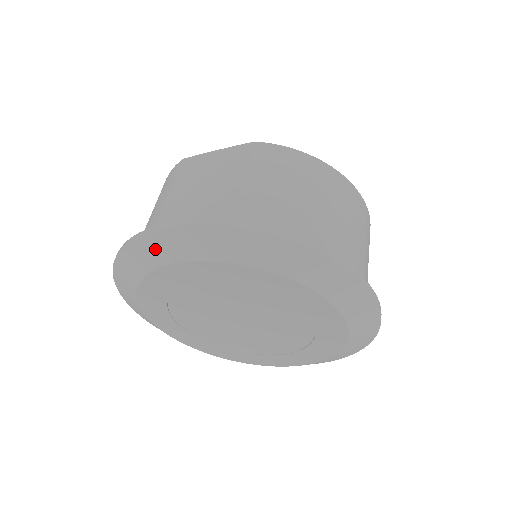
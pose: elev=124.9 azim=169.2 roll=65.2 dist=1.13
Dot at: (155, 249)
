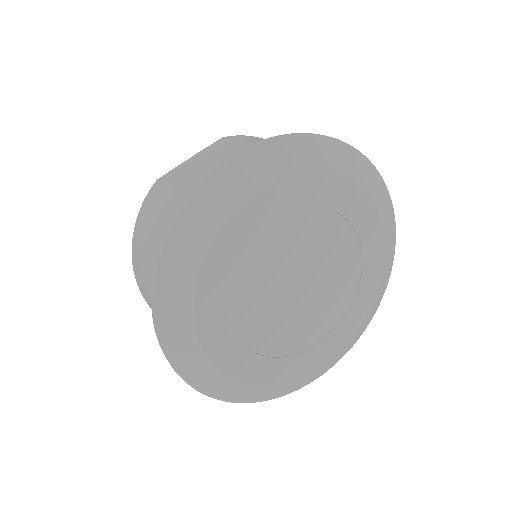
Dot at: (221, 193)
